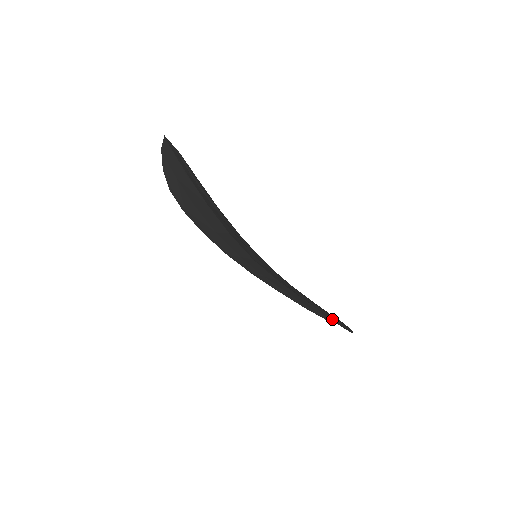
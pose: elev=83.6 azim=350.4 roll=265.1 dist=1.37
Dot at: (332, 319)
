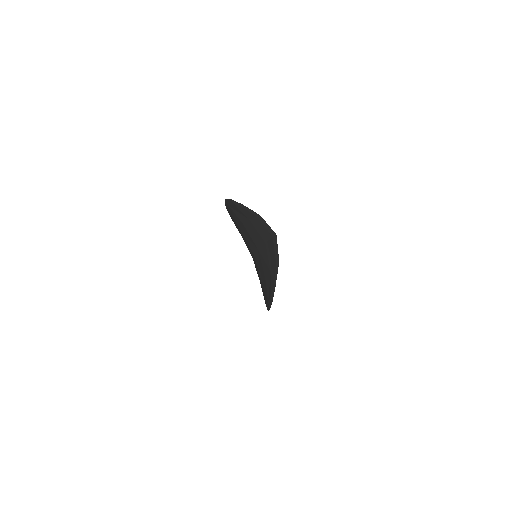
Dot at: occluded
